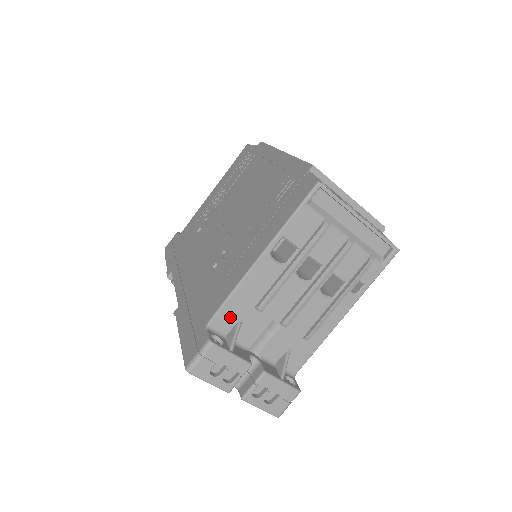
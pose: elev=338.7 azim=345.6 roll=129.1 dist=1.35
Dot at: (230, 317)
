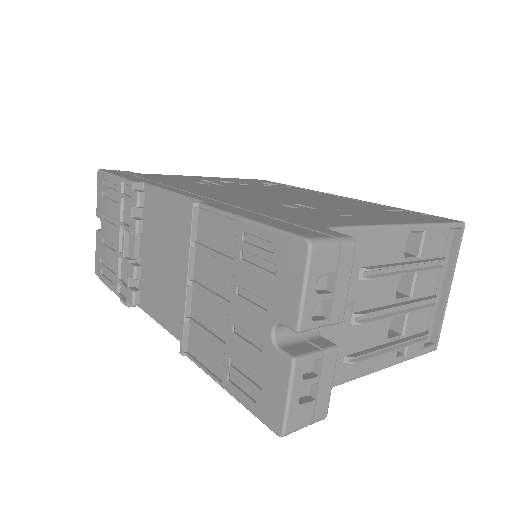
Dot at: occluded
